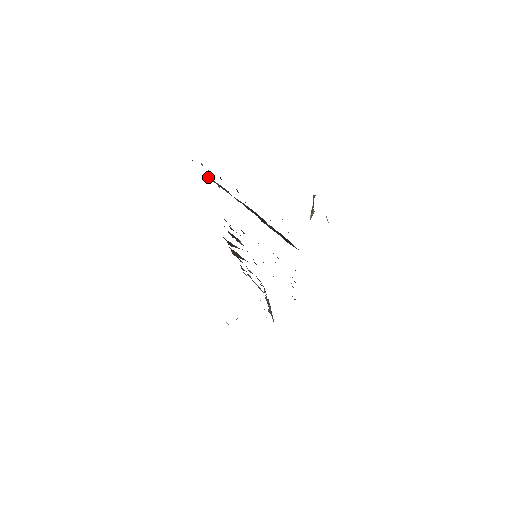
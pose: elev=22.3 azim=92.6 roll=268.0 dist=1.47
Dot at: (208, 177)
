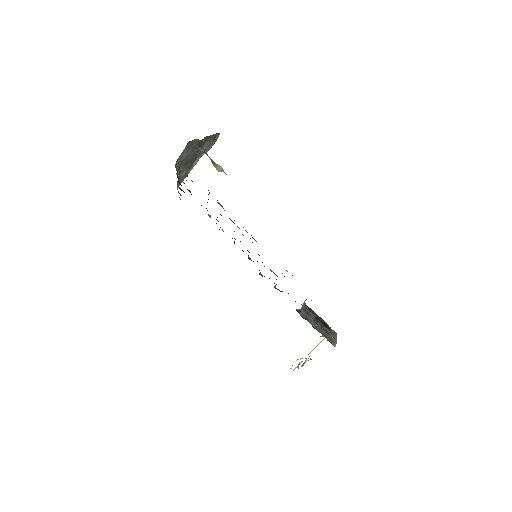
Dot at: occluded
